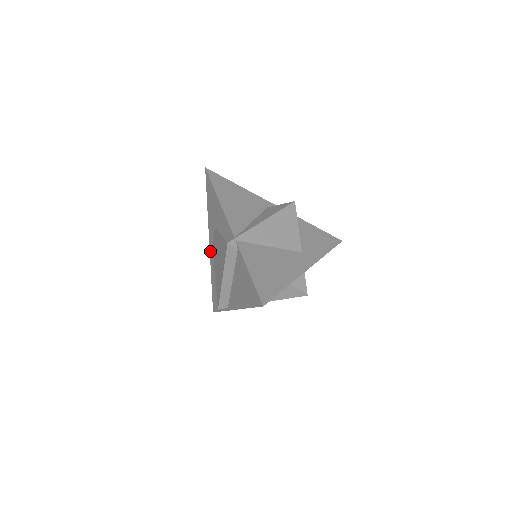
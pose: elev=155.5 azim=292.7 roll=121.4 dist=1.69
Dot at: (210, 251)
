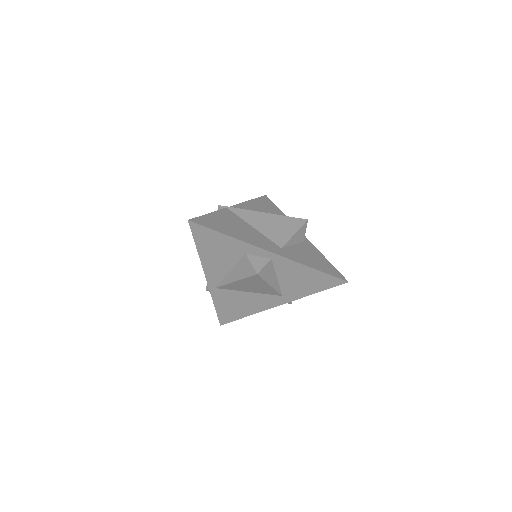
Dot at: occluded
